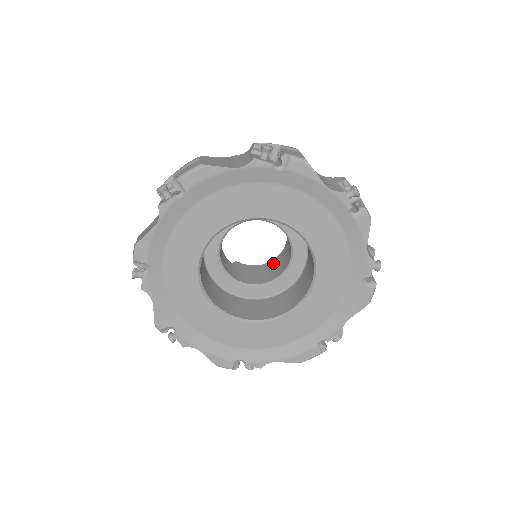
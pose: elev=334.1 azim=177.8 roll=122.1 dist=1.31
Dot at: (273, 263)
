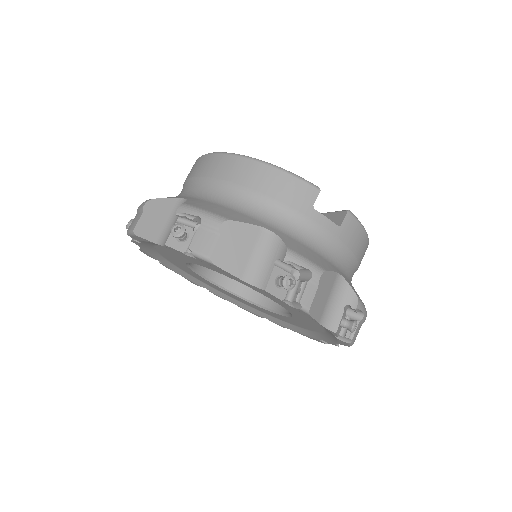
Dot at: occluded
